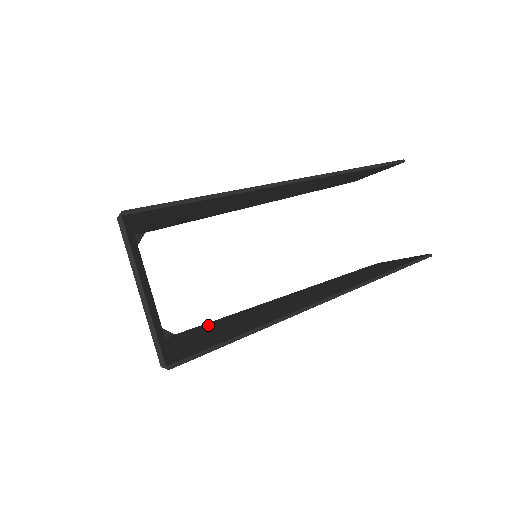
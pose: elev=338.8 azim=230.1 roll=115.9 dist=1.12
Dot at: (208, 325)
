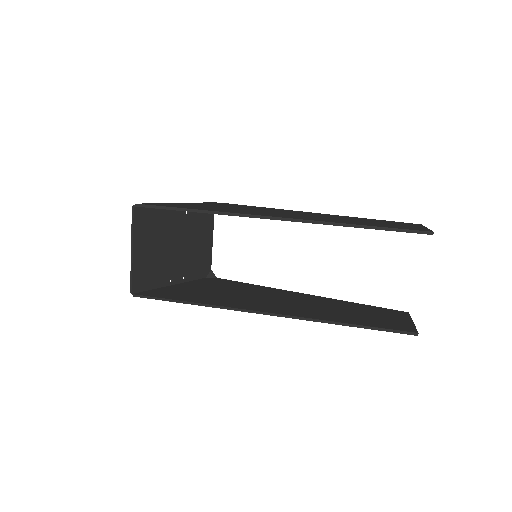
Dot at: (229, 283)
